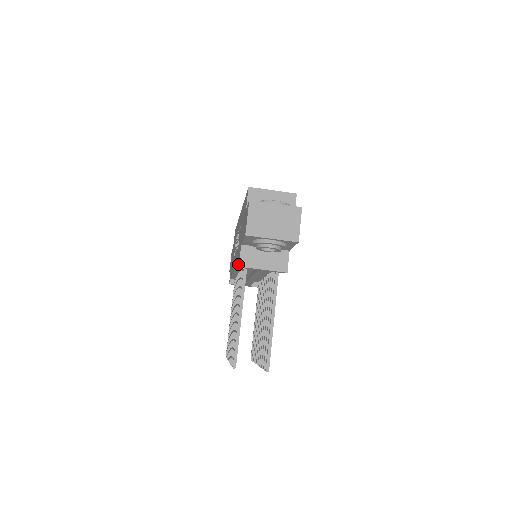
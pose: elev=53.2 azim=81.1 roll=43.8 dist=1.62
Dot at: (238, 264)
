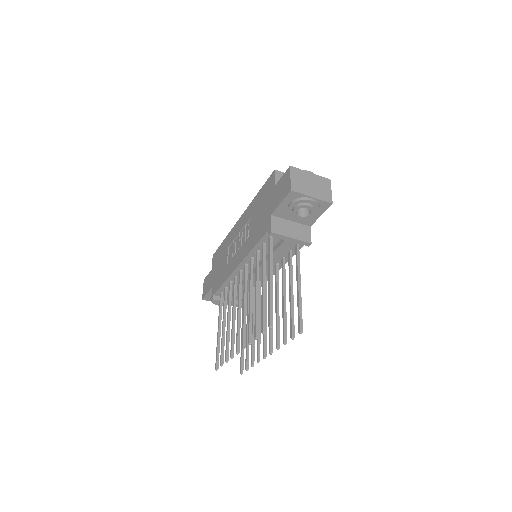
Dot at: (259, 241)
